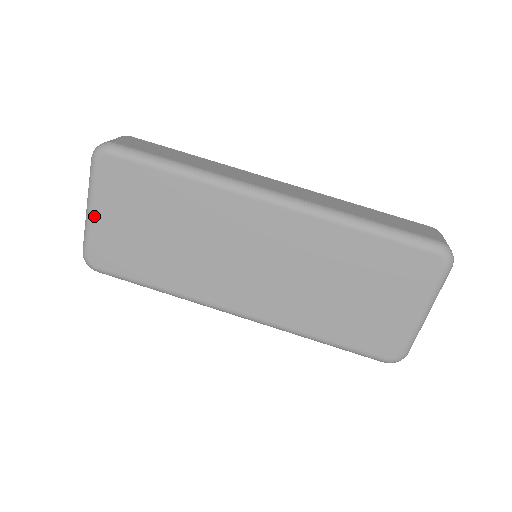
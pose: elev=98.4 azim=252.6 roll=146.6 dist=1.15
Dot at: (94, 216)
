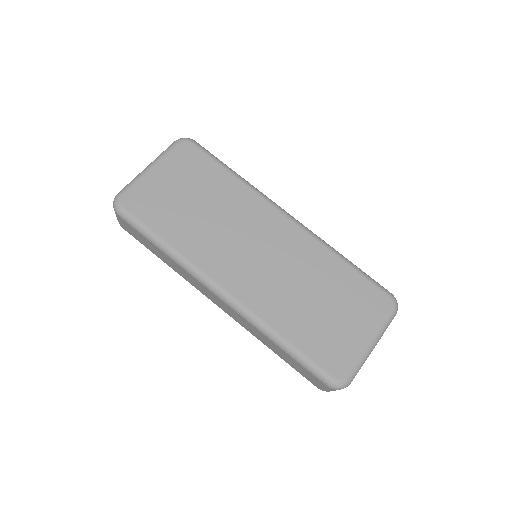
Dot at: (151, 172)
